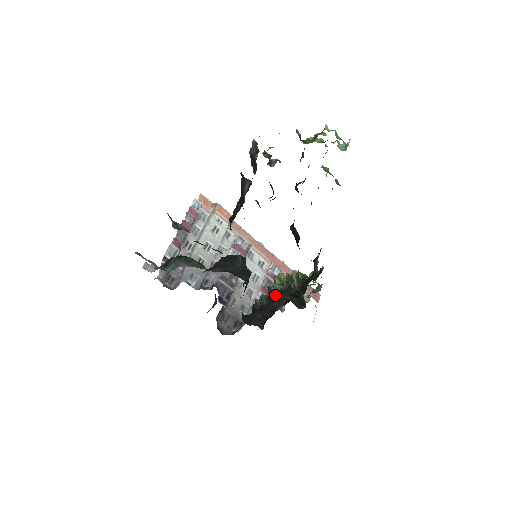
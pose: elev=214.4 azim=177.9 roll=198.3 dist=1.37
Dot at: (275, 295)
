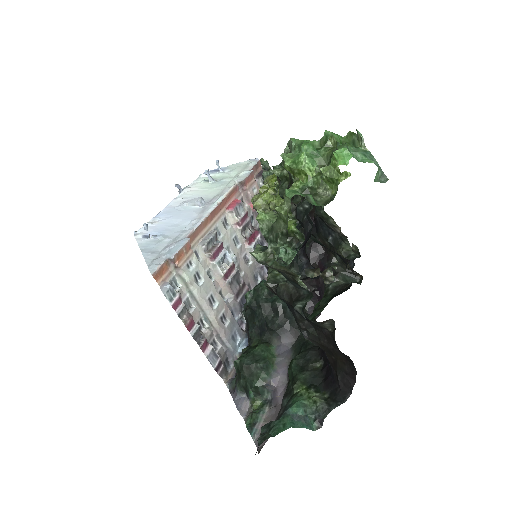
Dot at: occluded
